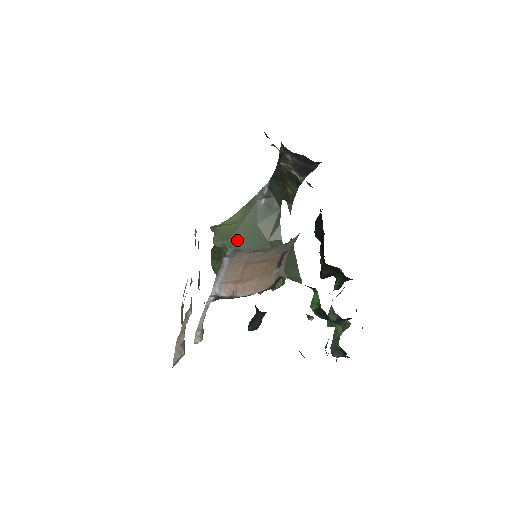
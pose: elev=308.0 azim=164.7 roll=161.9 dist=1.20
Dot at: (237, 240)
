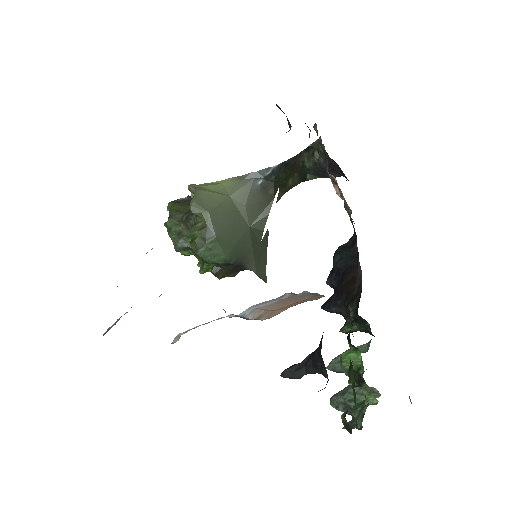
Dot at: (219, 215)
